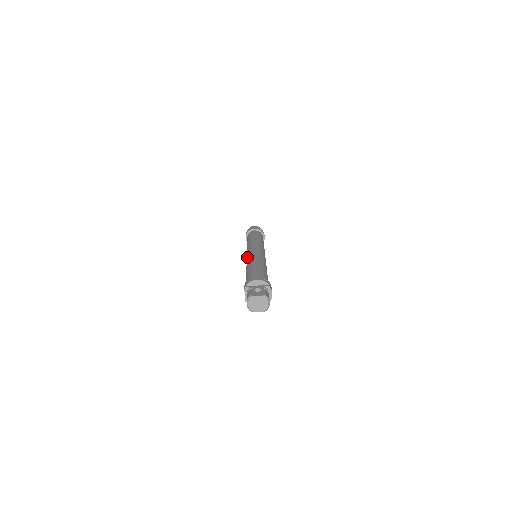
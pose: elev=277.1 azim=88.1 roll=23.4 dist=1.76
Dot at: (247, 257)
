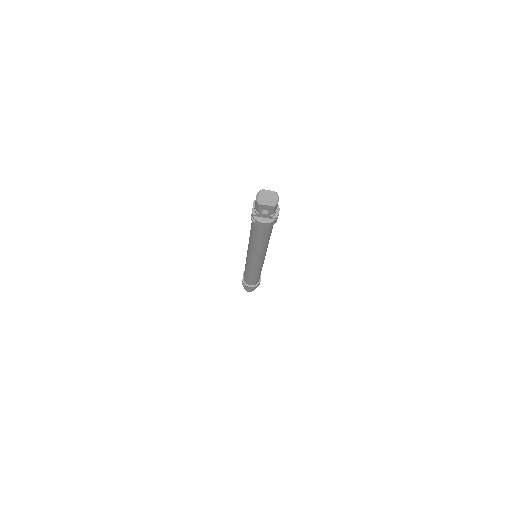
Dot at: occluded
